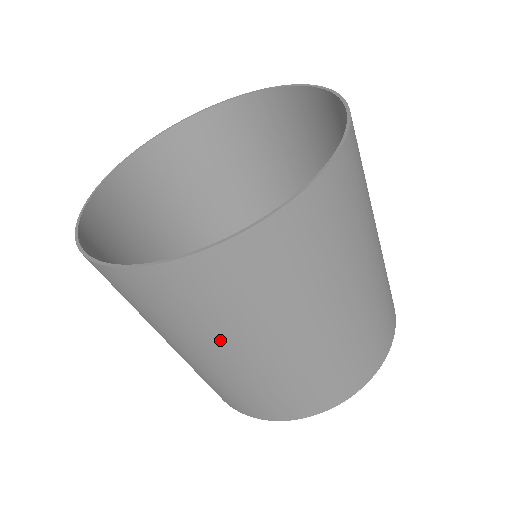
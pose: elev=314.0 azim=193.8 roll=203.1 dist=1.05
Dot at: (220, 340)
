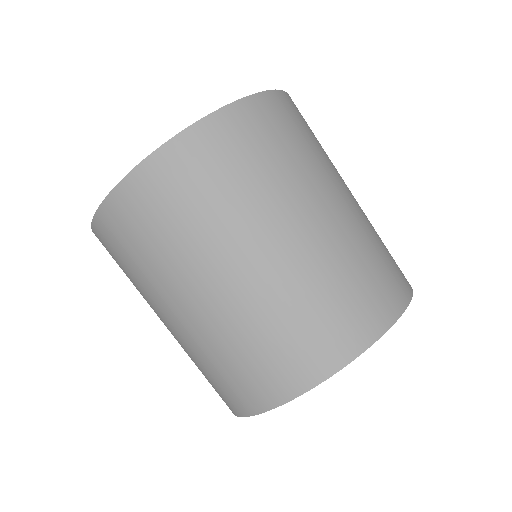
Dot at: (169, 280)
